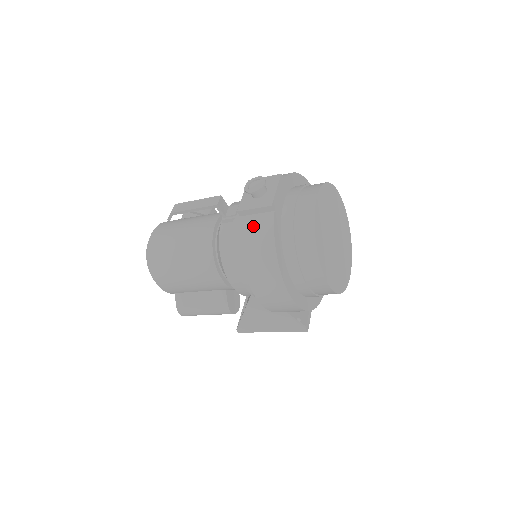
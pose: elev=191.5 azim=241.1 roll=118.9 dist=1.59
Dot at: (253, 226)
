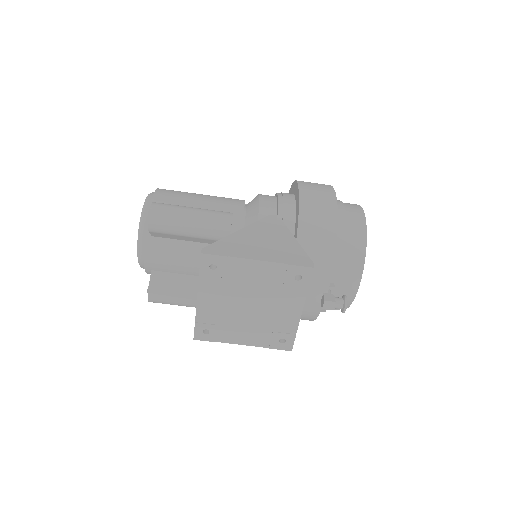
Dot at: occluded
